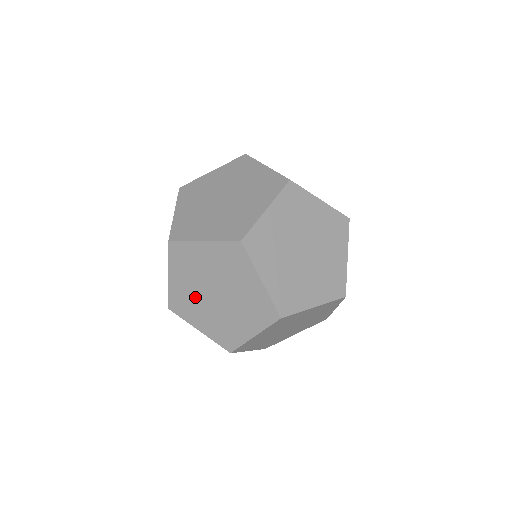
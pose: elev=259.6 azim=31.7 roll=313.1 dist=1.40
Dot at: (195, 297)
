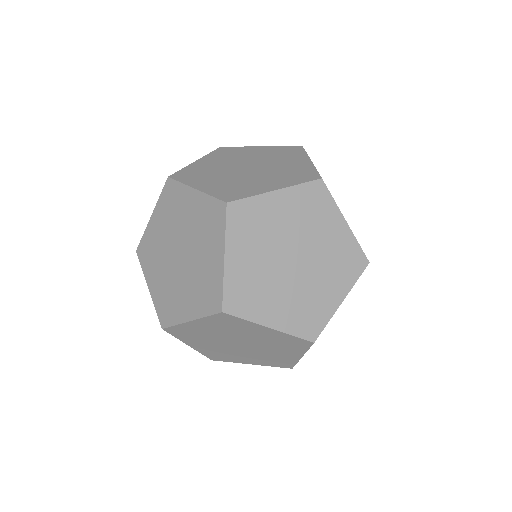
Dot at: (225, 350)
